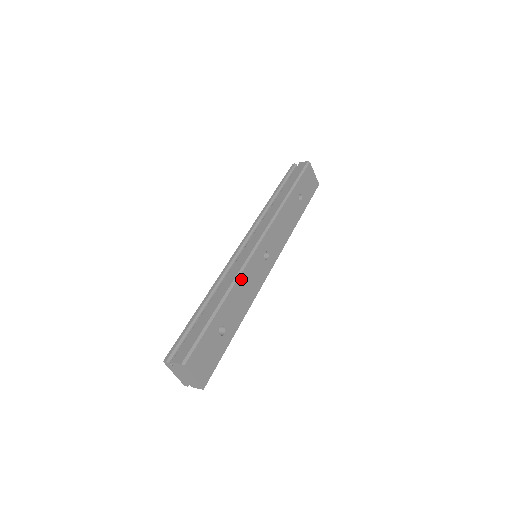
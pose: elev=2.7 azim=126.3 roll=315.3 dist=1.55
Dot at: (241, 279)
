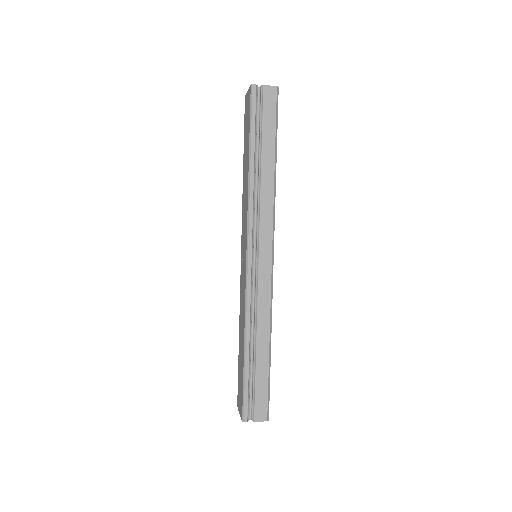
Dot at: (271, 308)
